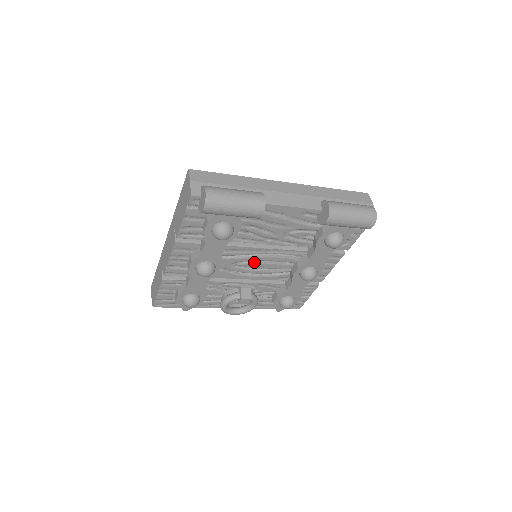
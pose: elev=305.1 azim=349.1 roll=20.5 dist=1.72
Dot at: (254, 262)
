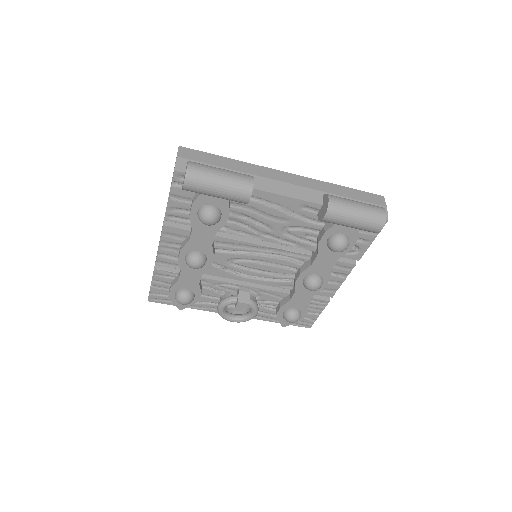
Dot at: (252, 261)
